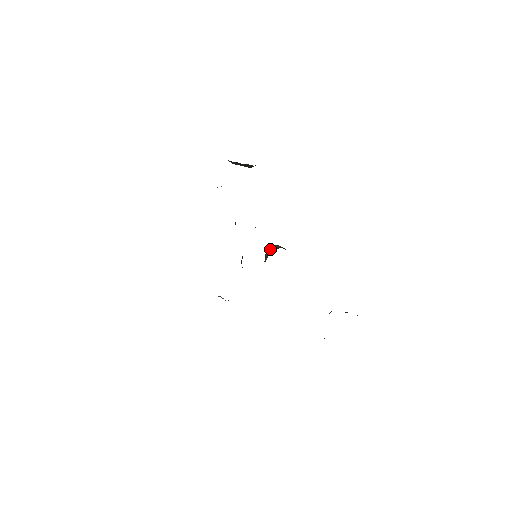
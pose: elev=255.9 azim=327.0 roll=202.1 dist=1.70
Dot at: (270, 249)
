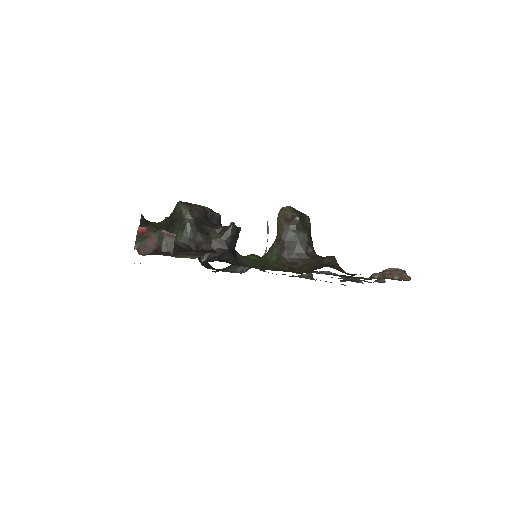
Dot at: occluded
